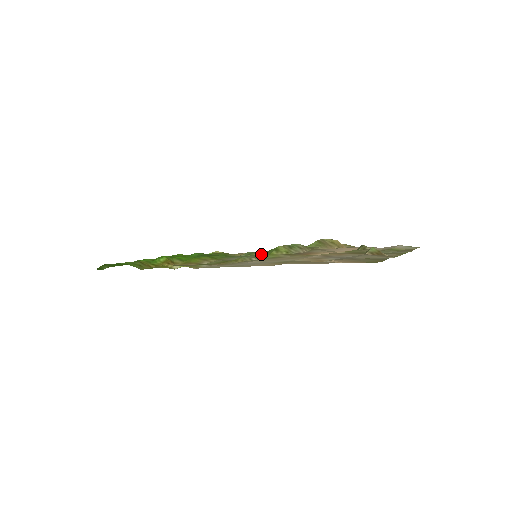
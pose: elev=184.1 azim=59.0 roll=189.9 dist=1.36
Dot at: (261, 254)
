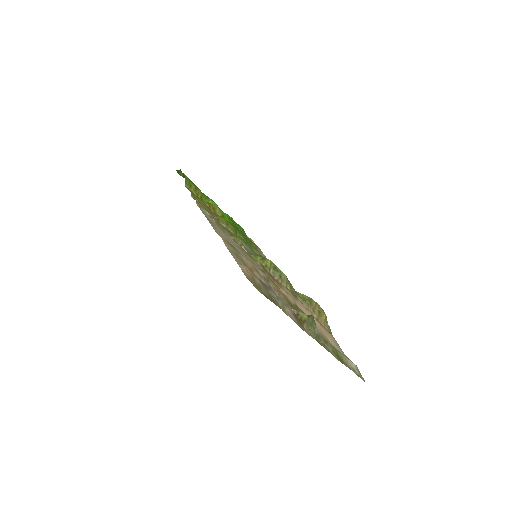
Dot at: occluded
